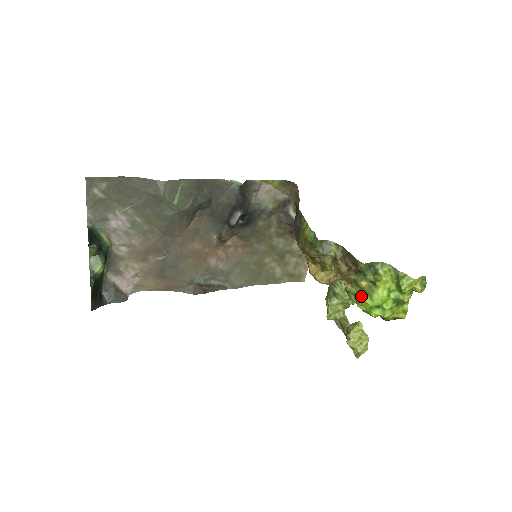
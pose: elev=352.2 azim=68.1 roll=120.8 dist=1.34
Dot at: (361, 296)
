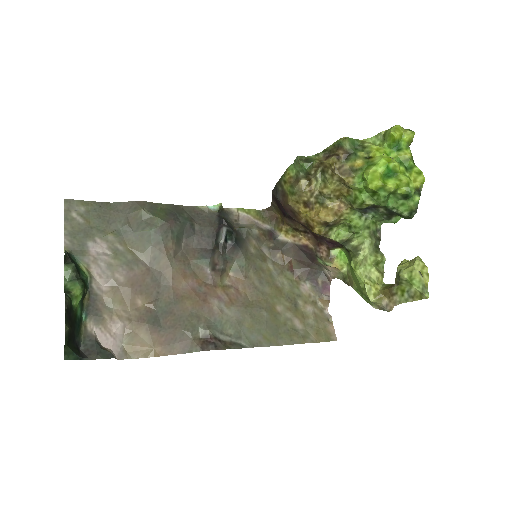
Dot at: (365, 174)
